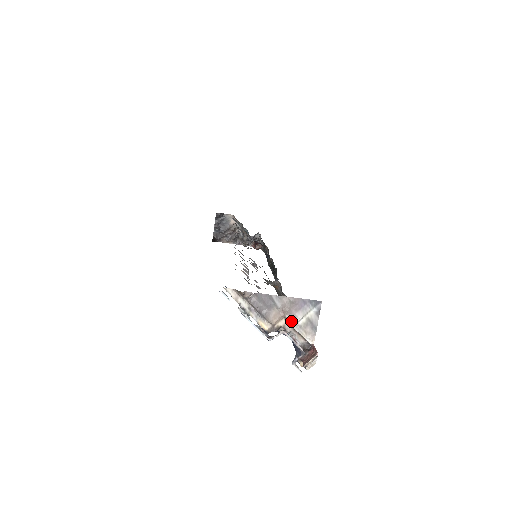
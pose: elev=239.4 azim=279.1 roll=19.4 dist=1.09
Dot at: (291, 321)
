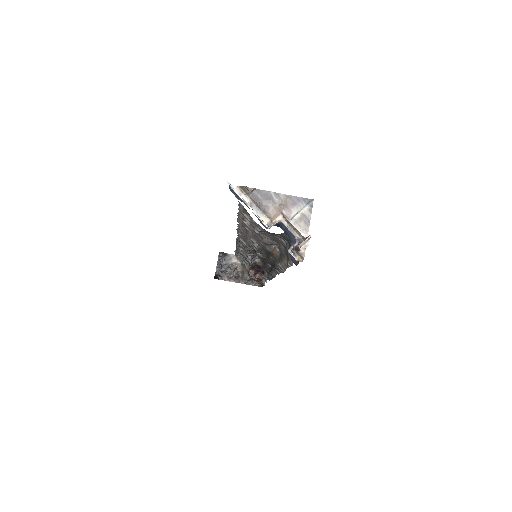
Dot at: (287, 216)
